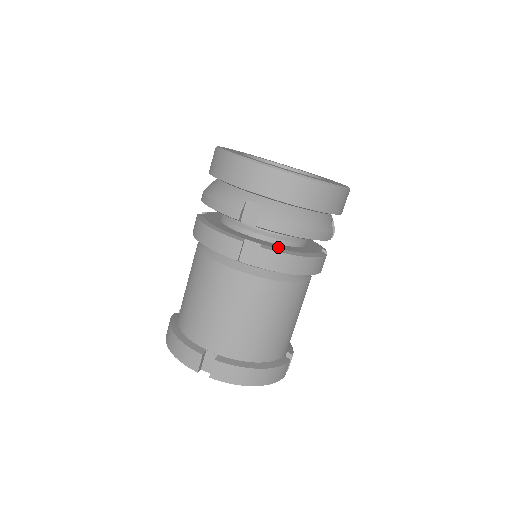
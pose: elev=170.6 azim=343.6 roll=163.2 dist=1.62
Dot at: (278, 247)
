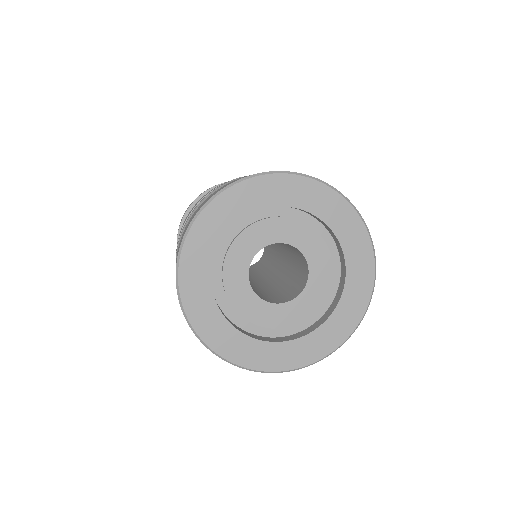
Dot at: occluded
